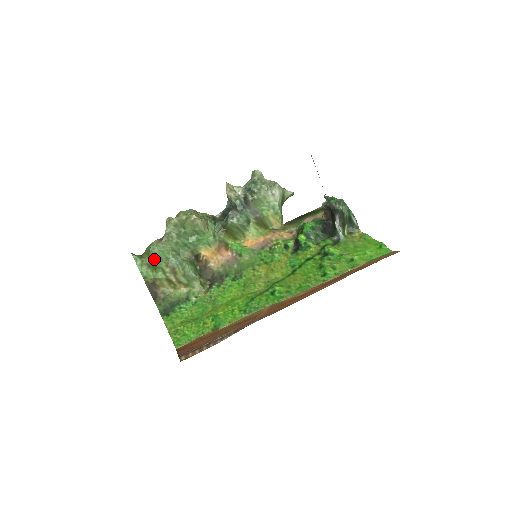
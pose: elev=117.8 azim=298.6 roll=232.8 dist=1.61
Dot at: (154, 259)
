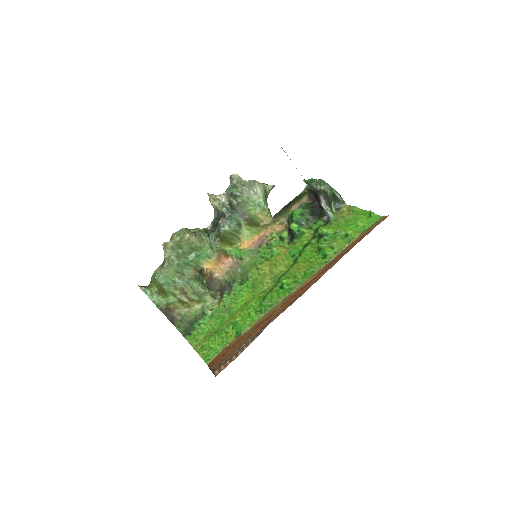
Dot at: (162, 286)
